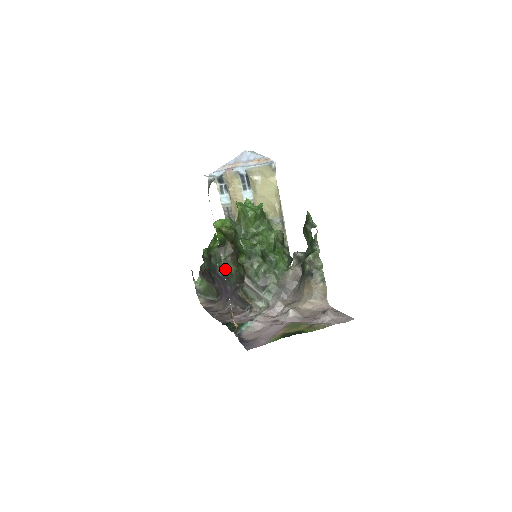
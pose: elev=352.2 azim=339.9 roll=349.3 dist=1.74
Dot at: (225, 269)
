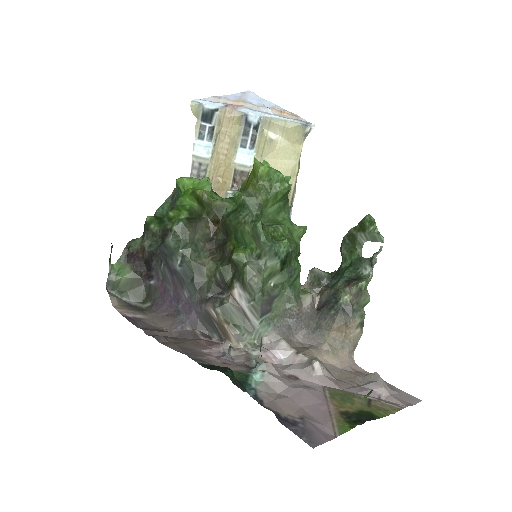
Dot at: (192, 261)
